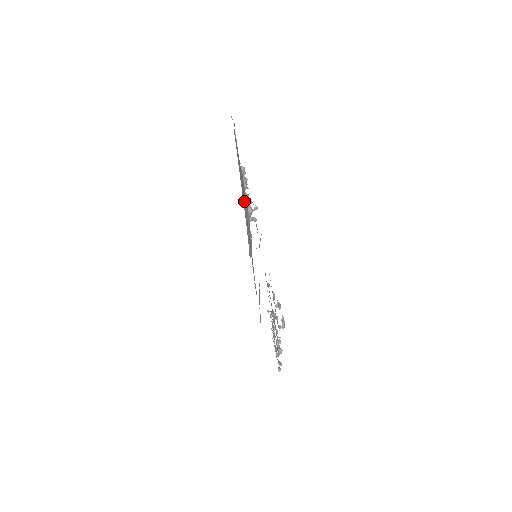
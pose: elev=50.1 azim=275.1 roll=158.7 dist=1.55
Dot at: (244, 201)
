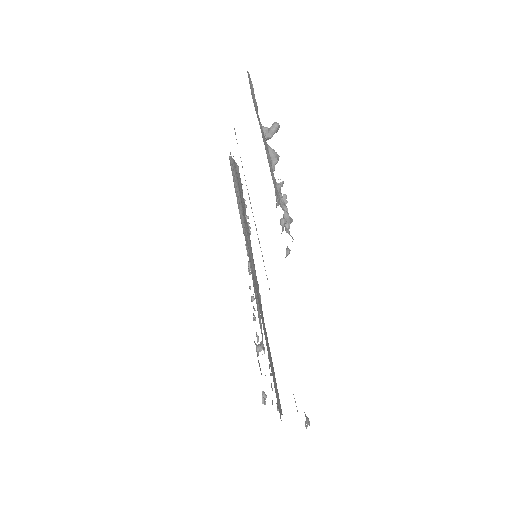
Dot at: occluded
